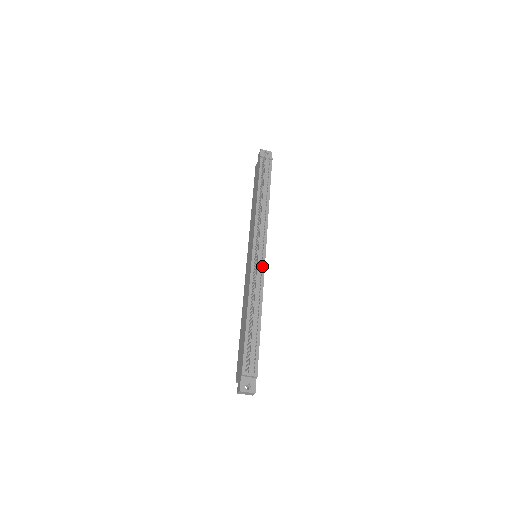
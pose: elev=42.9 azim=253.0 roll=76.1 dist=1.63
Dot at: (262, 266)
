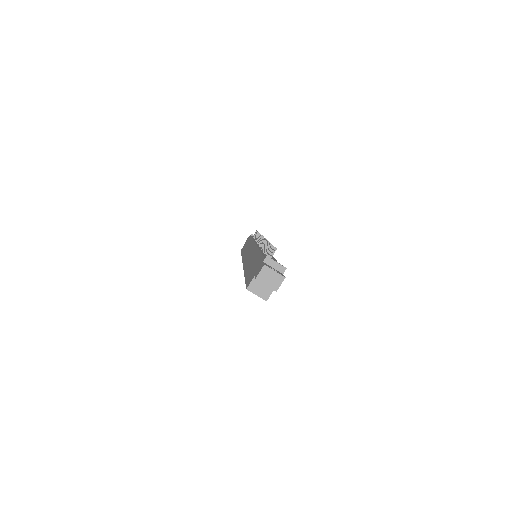
Dot at: occluded
